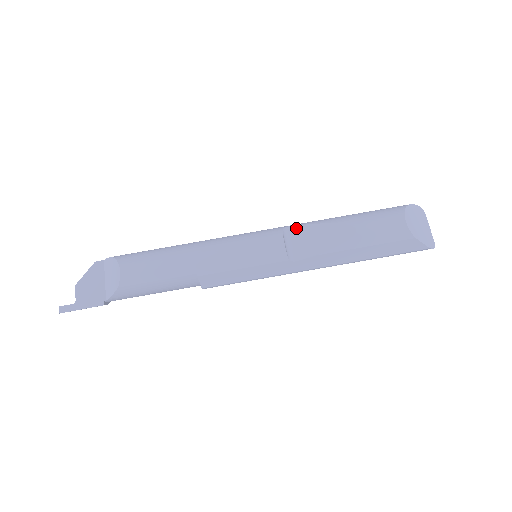
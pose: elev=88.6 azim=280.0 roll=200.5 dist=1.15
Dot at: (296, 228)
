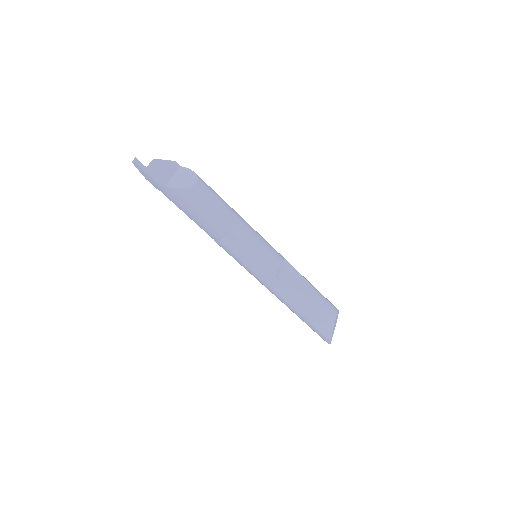
Dot at: (289, 264)
